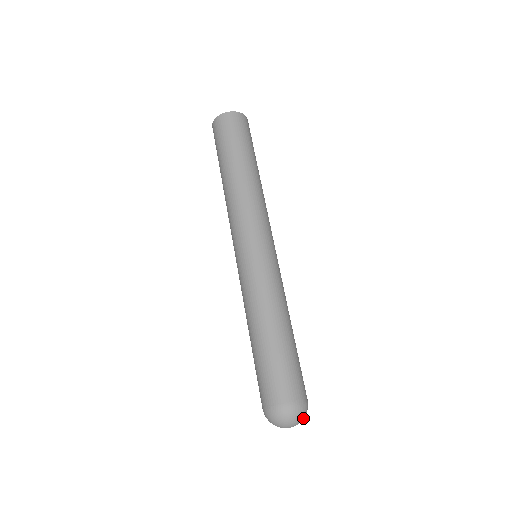
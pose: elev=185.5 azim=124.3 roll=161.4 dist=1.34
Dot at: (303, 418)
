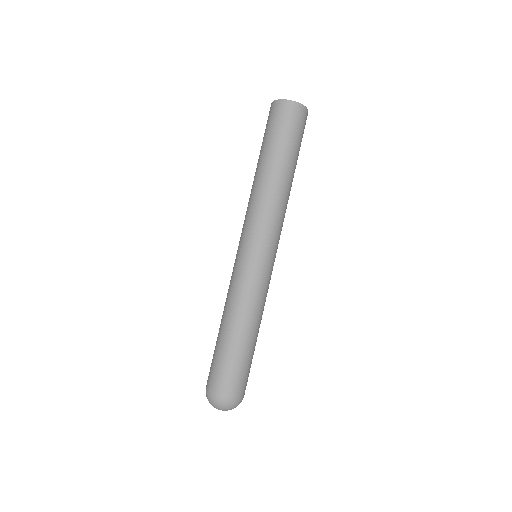
Dot at: (235, 407)
